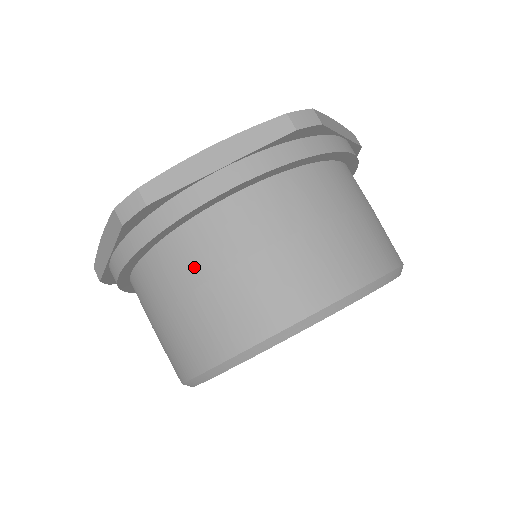
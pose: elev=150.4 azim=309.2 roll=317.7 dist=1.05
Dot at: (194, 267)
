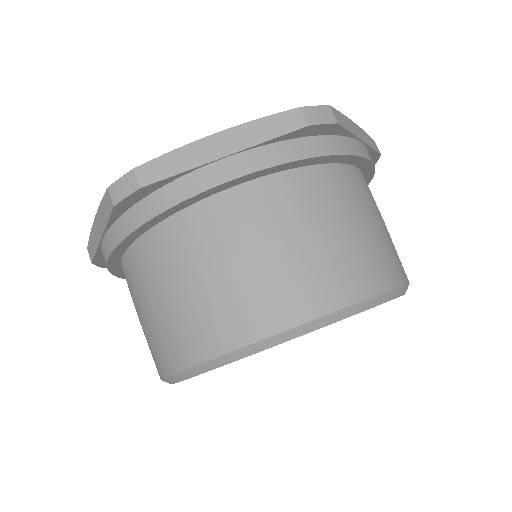
Dot at: (338, 203)
